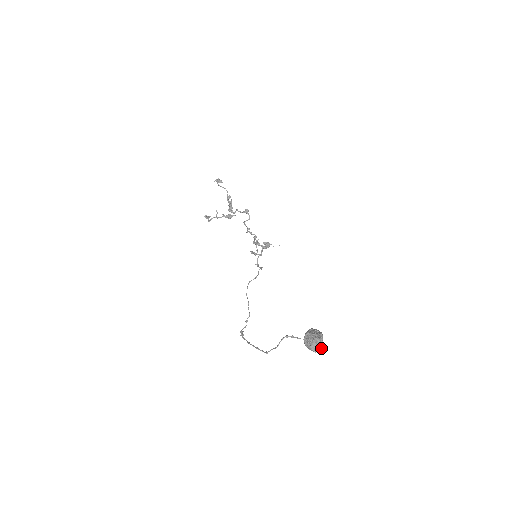
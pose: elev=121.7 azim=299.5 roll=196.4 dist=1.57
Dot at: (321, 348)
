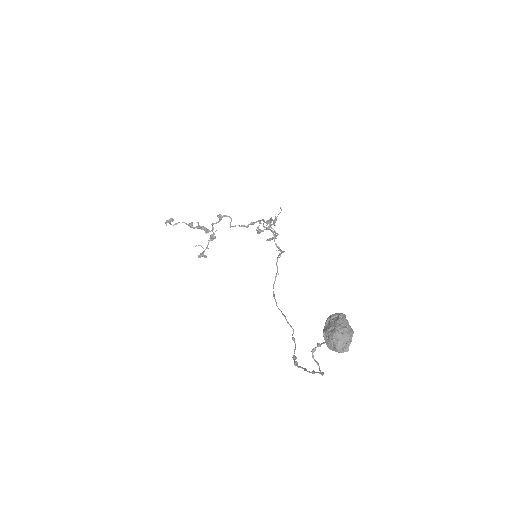
Dot at: (350, 339)
